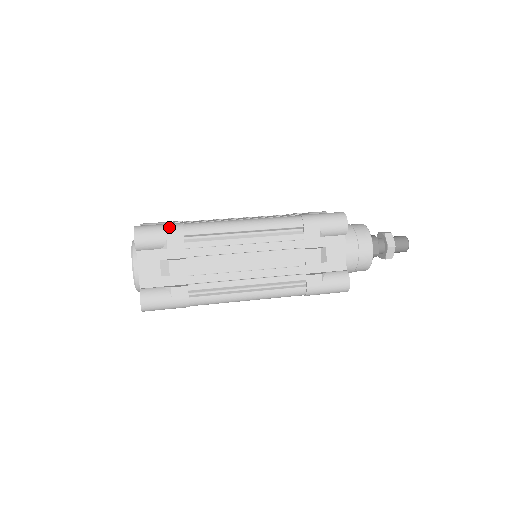
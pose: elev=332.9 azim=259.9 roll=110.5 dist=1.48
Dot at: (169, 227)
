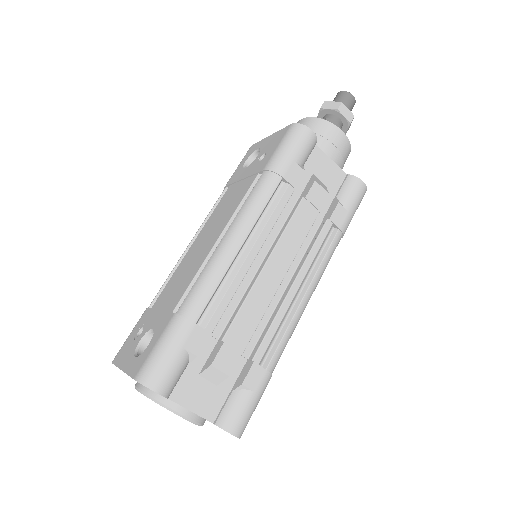
Dot at: (263, 392)
